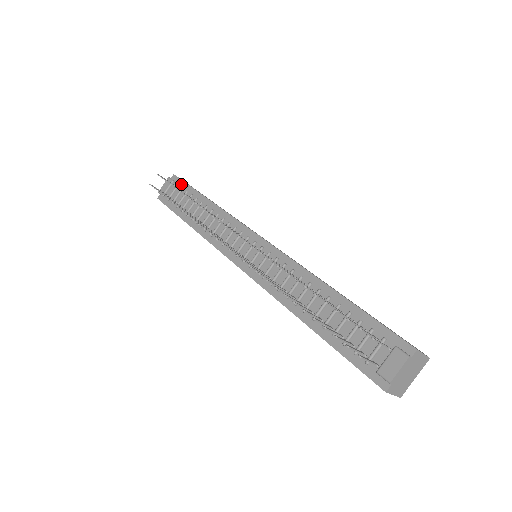
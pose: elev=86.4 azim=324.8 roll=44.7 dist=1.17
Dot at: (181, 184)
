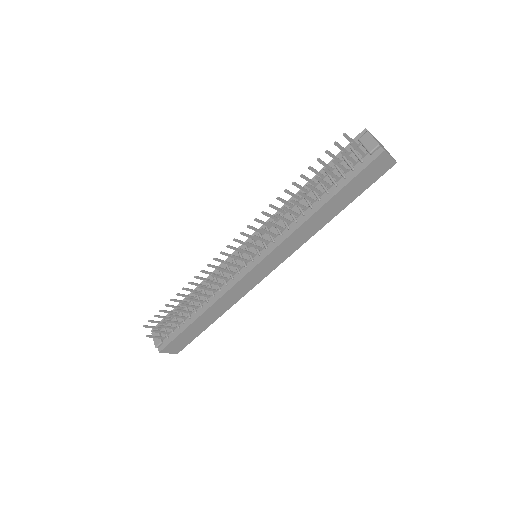
Dot at: occluded
